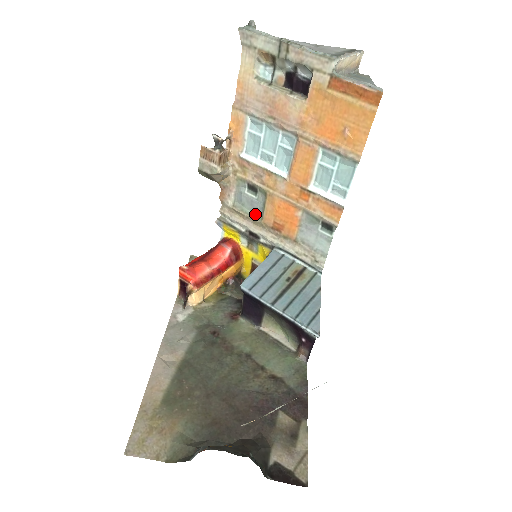
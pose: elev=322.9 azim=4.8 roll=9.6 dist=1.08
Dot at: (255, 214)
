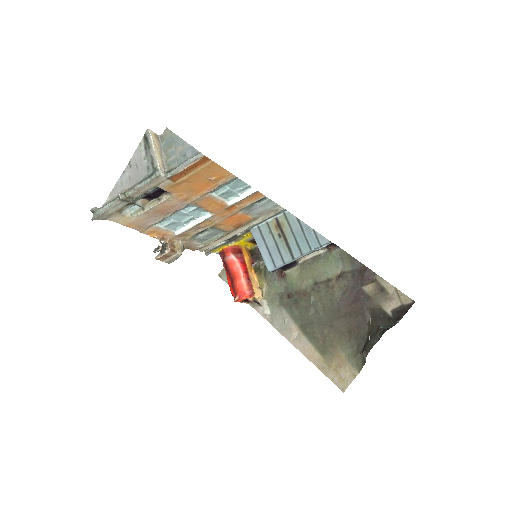
Dot at: (219, 234)
